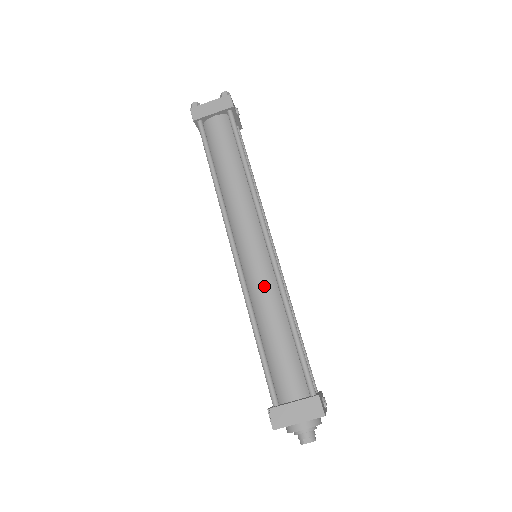
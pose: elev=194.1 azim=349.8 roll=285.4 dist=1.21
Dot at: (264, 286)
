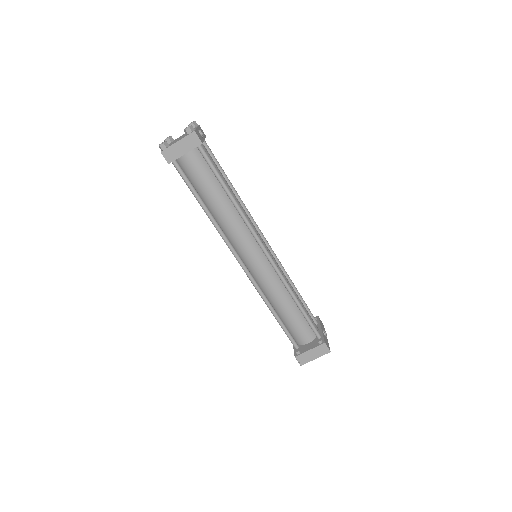
Dot at: (271, 284)
